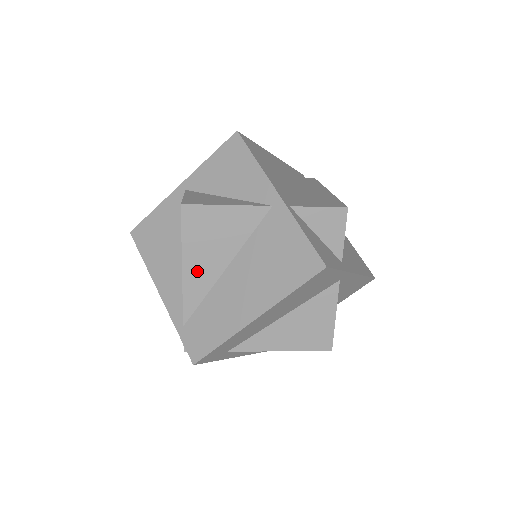
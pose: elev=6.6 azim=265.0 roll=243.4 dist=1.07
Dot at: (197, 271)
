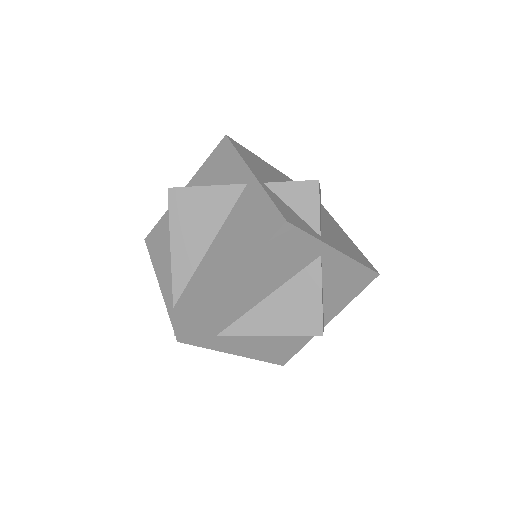
Dot at: (184, 251)
